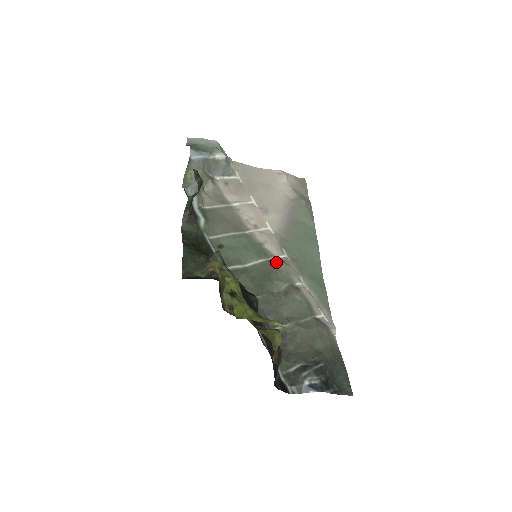
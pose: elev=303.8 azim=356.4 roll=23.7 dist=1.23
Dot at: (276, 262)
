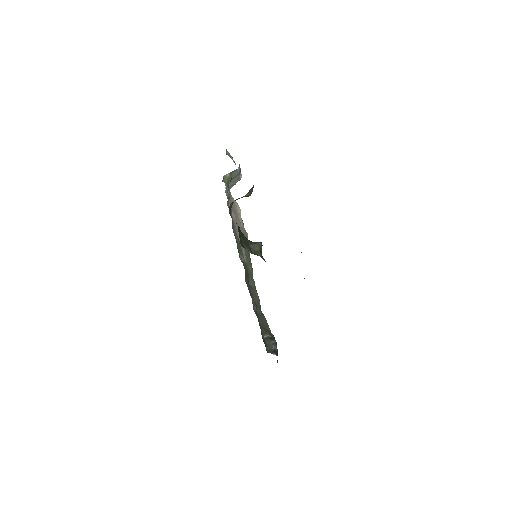
Dot at: occluded
